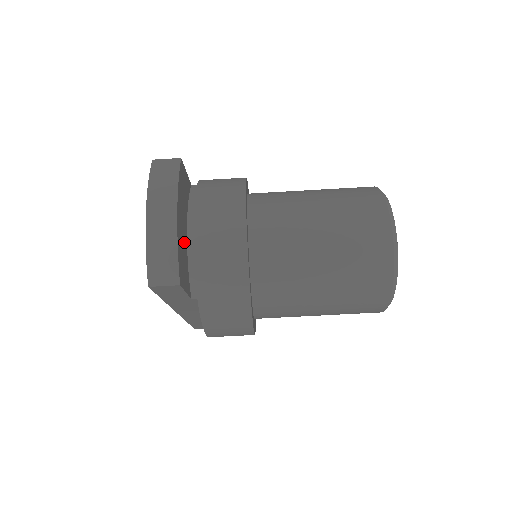
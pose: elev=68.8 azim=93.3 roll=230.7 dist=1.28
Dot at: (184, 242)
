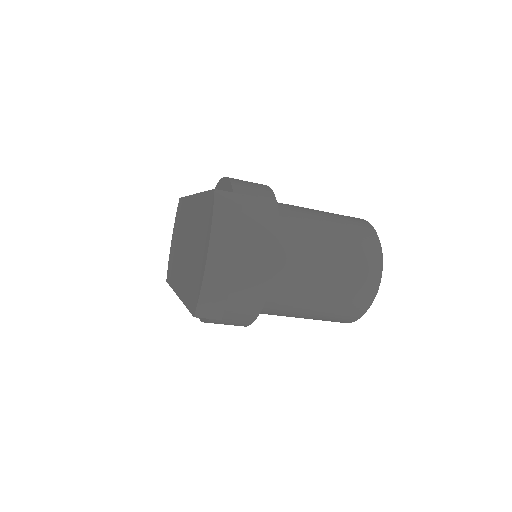
Dot at: occluded
